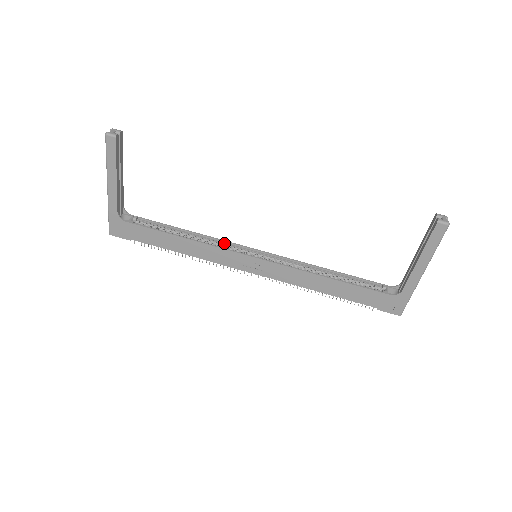
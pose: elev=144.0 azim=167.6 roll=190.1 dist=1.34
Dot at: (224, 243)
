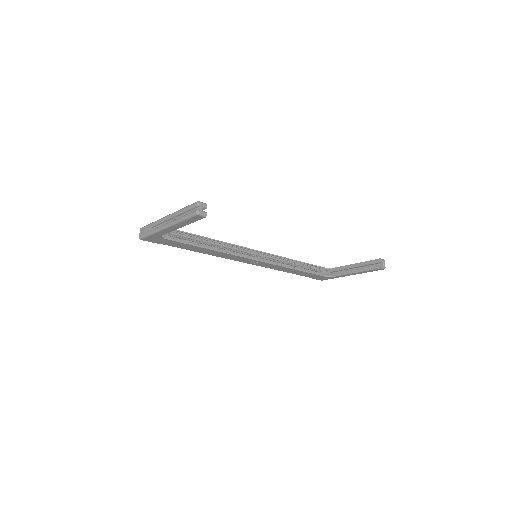
Dot at: (236, 247)
